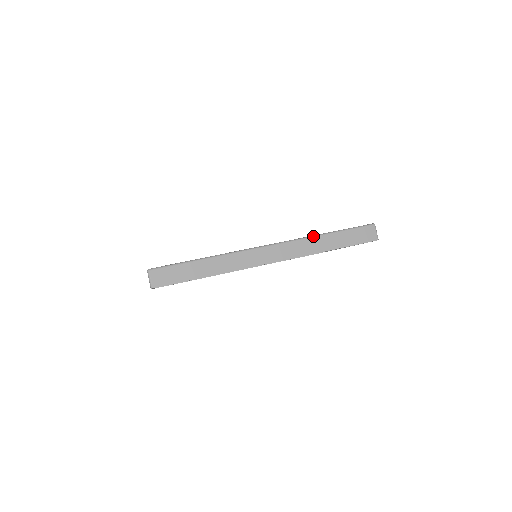
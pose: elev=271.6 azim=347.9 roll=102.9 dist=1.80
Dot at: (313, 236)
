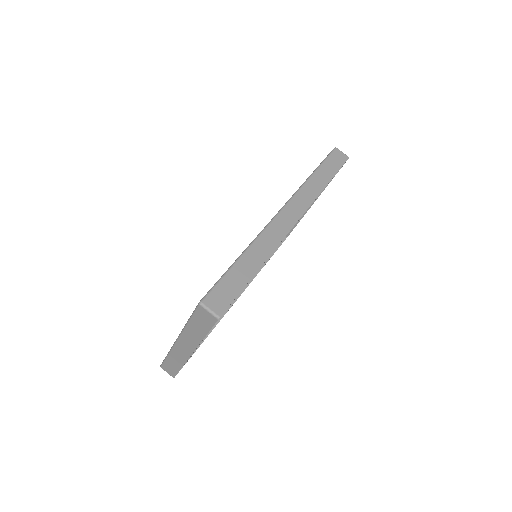
Dot at: (305, 182)
